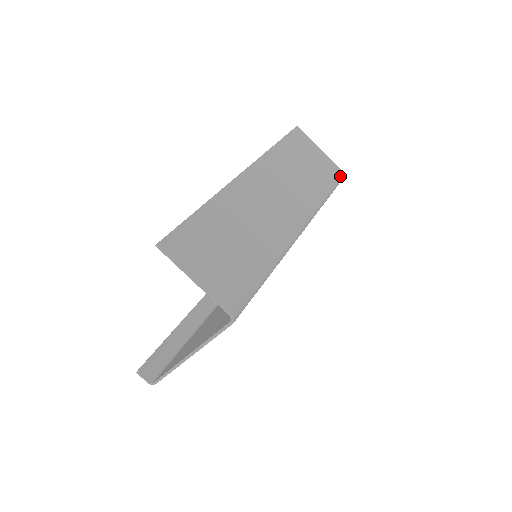
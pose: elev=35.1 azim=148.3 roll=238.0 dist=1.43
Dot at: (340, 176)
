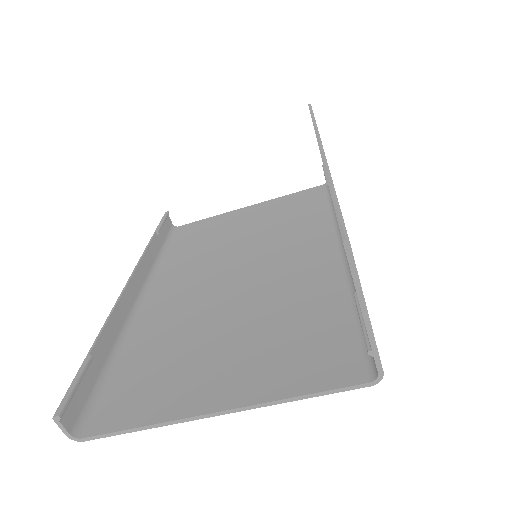
Dot at: occluded
